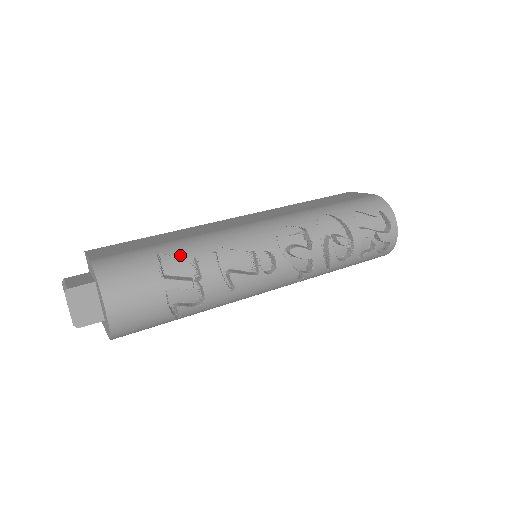
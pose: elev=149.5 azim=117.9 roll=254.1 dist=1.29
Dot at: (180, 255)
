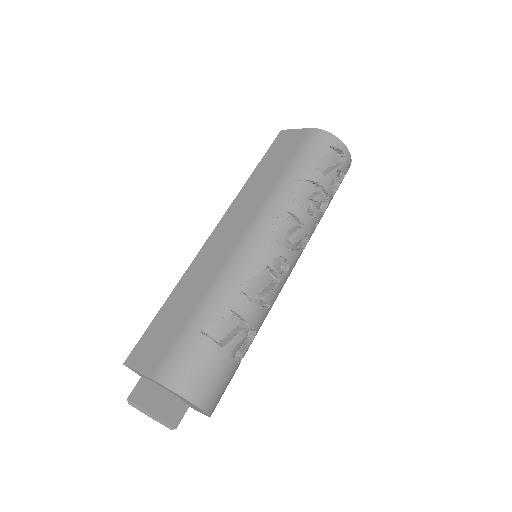
Dot at: (218, 318)
